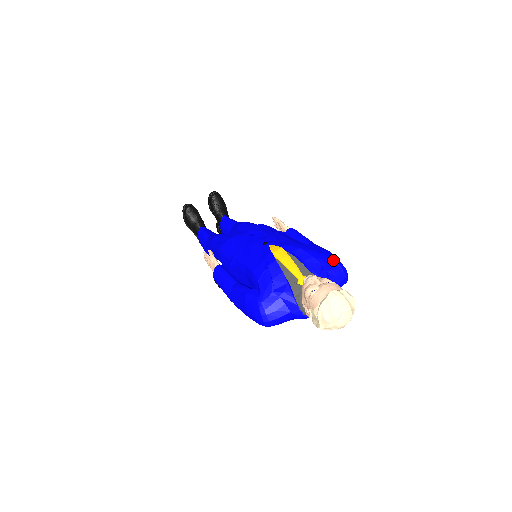
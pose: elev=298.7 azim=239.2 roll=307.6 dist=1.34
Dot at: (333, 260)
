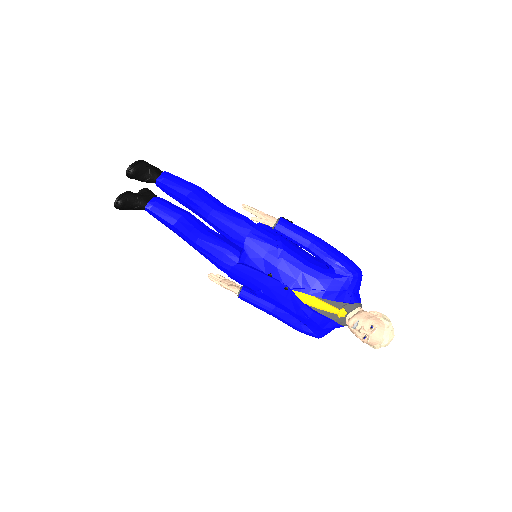
Dot at: (351, 278)
